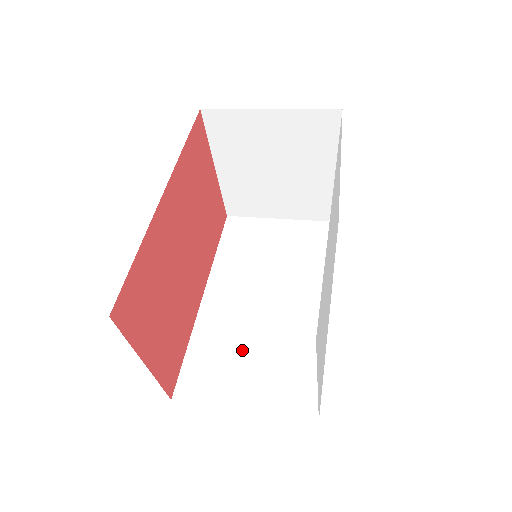
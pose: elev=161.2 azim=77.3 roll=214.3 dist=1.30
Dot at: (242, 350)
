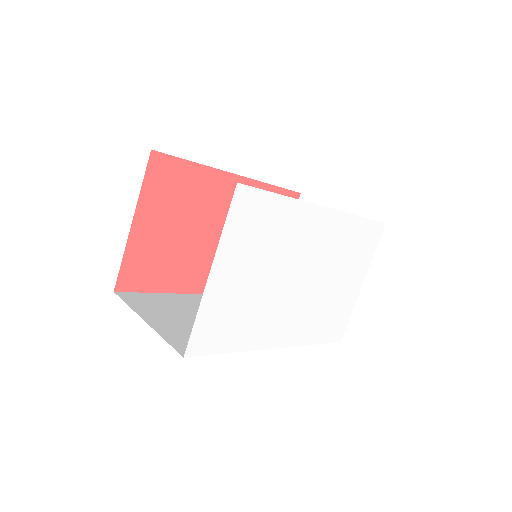
Dot at: (187, 314)
